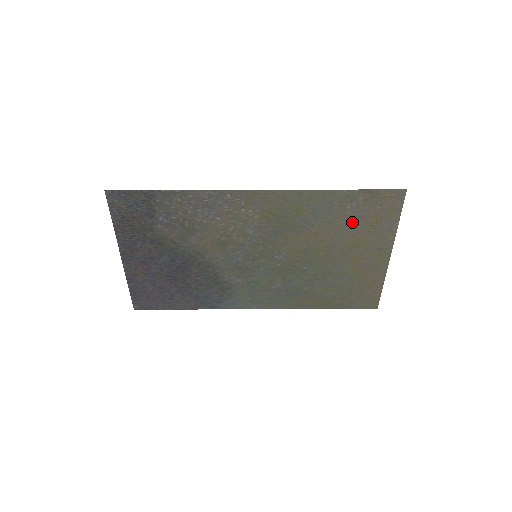
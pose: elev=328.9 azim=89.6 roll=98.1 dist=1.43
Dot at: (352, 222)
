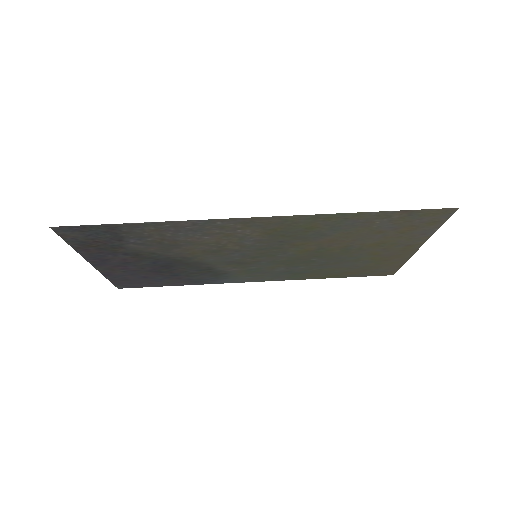
Dot at: (379, 231)
